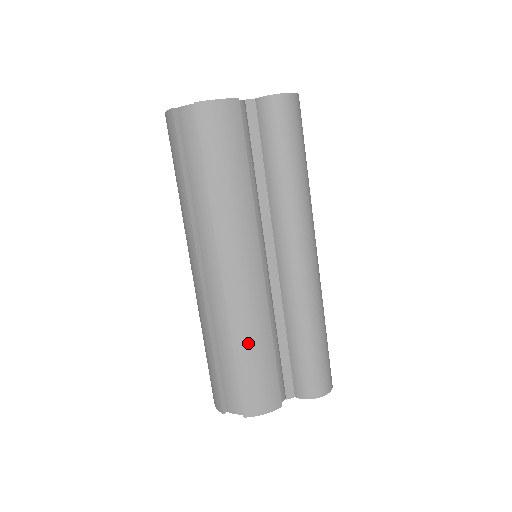
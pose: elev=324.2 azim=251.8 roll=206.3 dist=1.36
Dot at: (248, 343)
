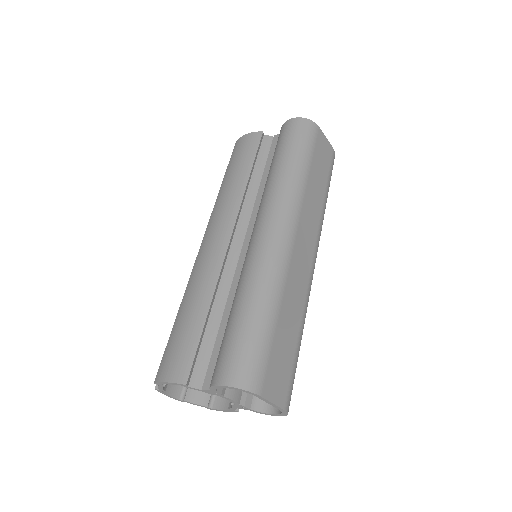
Dot at: (188, 303)
